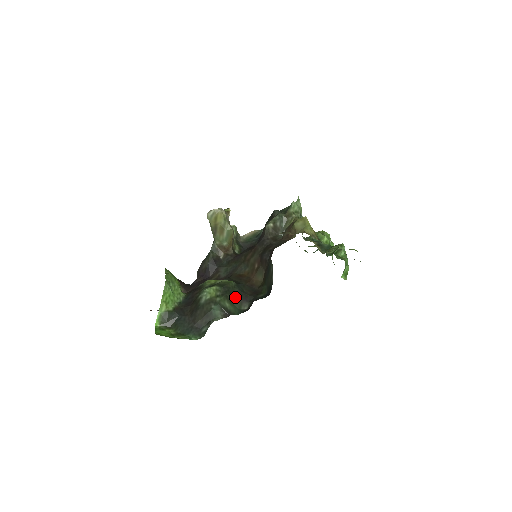
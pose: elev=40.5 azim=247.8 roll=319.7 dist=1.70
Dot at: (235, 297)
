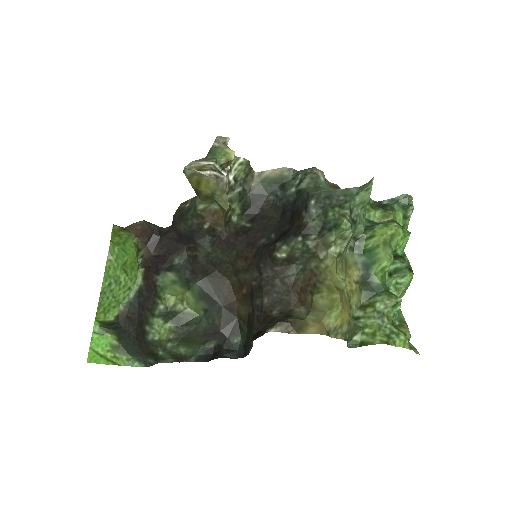
Dot at: (197, 338)
